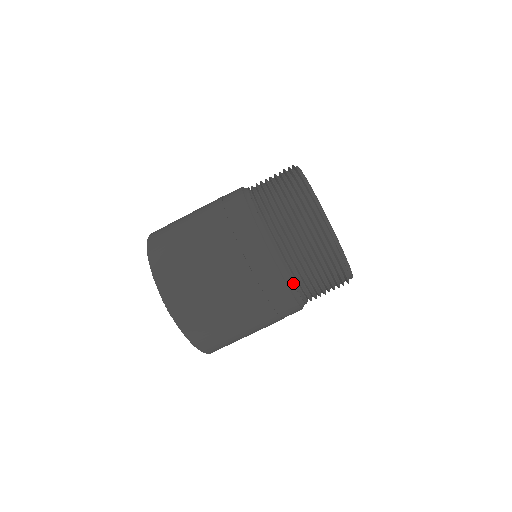
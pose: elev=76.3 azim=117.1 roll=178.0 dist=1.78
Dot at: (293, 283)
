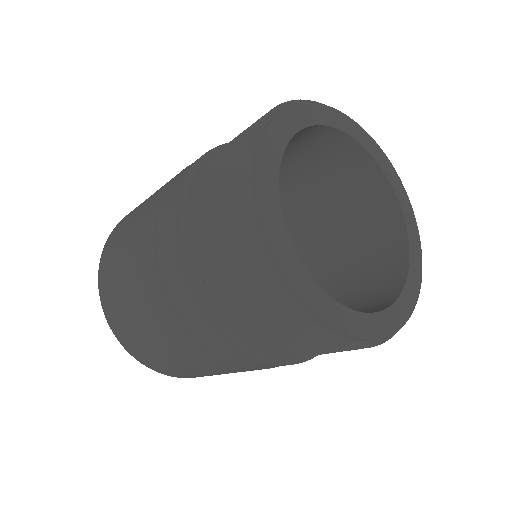
Dot at: (234, 332)
